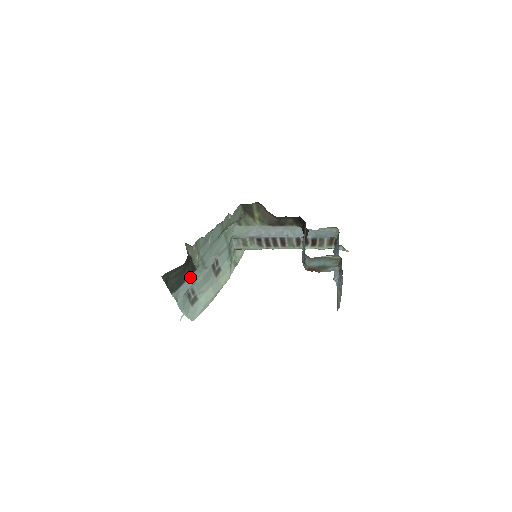
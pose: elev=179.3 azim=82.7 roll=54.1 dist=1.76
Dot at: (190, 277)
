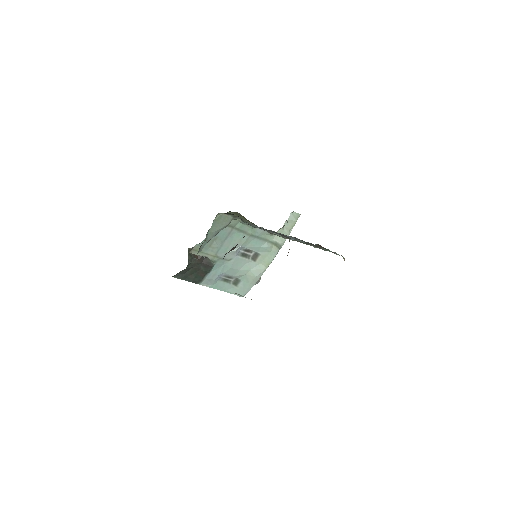
Dot at: (212, 270)
